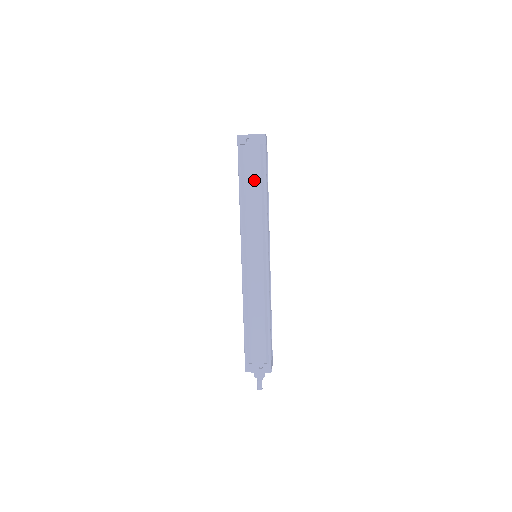
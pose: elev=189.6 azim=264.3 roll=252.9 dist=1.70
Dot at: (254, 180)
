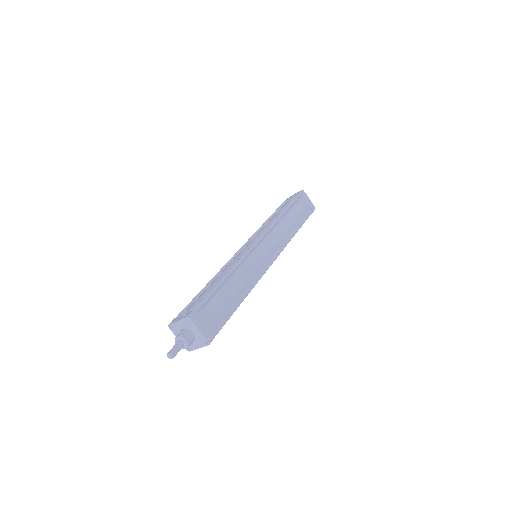
Dot at: (280, 210)
